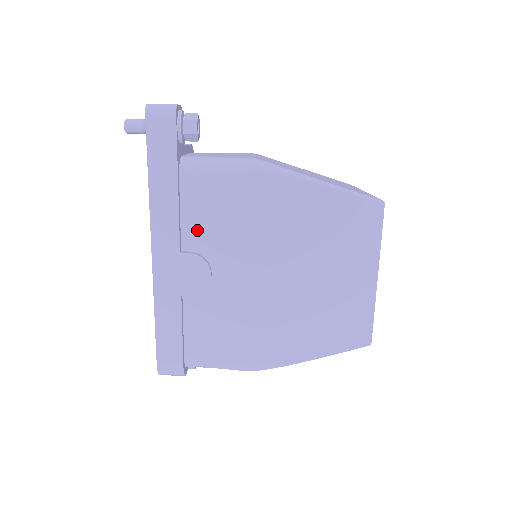
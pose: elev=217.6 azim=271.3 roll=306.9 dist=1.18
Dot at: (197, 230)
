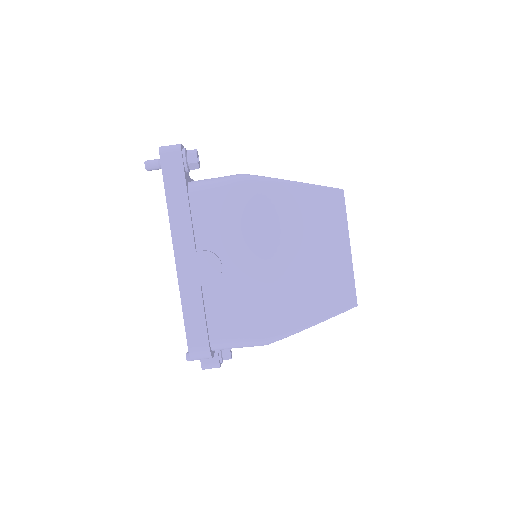
Dot at: (206, 233)
